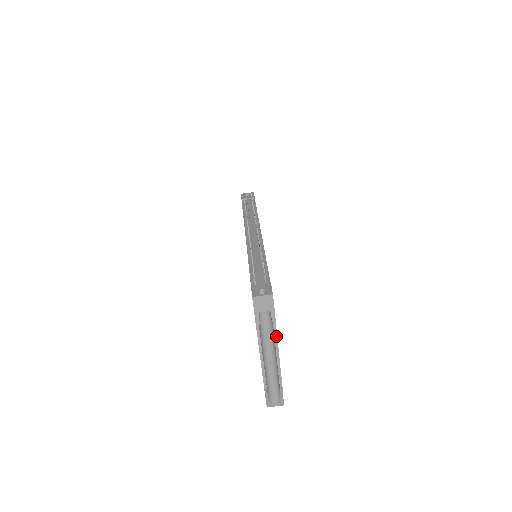
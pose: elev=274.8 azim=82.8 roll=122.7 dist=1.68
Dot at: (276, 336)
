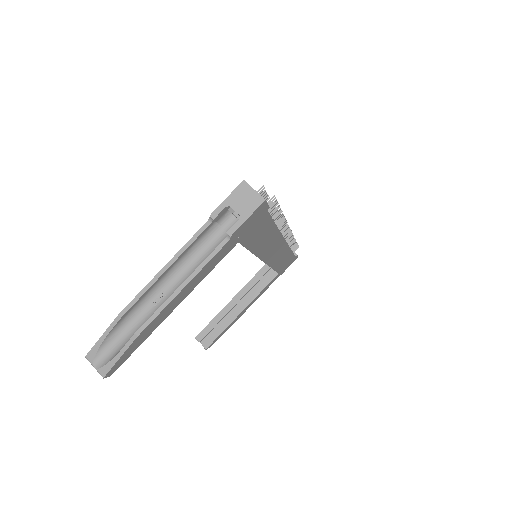
Dot at: (209, 260)
